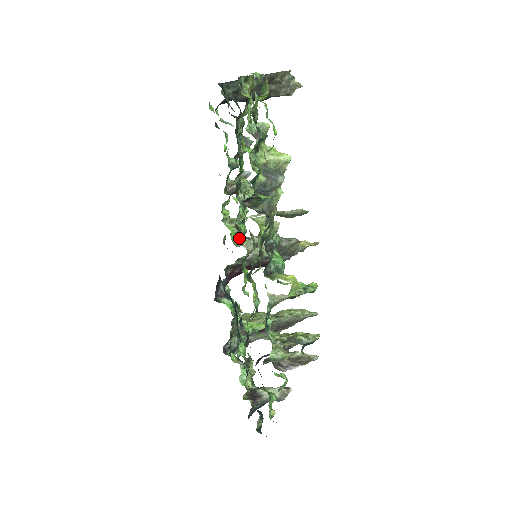
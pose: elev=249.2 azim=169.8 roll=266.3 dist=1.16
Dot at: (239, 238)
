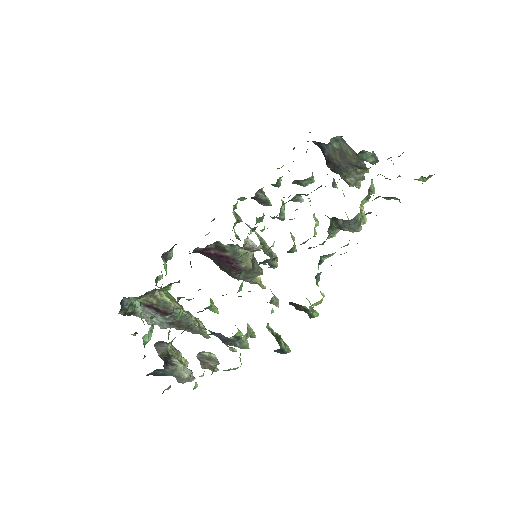
Dot at: (250, 232)
